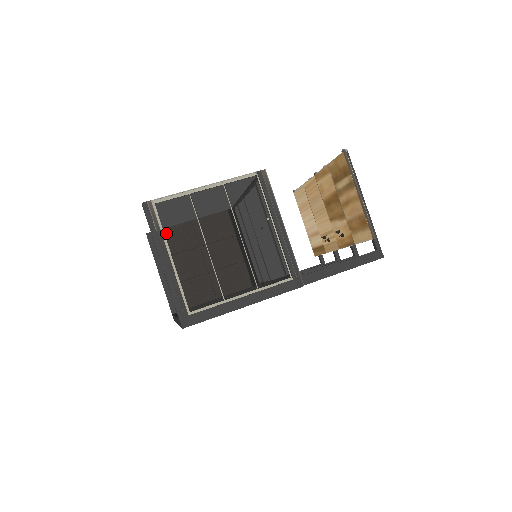
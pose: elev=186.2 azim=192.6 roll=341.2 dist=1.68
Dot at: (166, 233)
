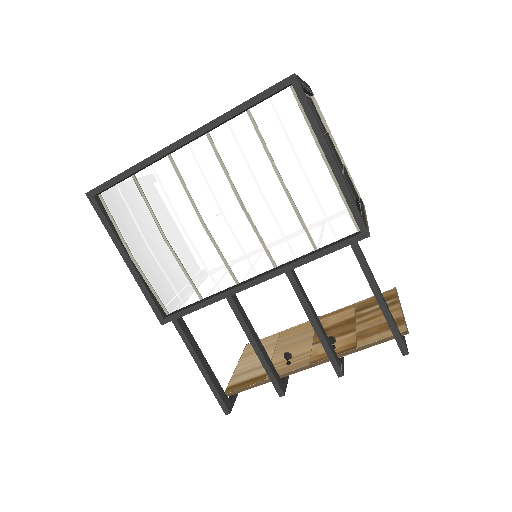
Dot at: occluded
